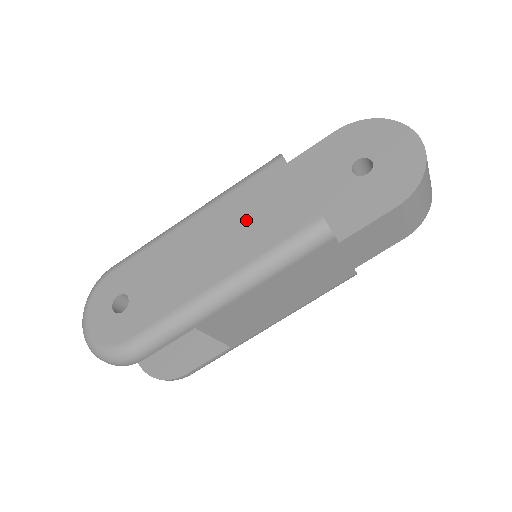
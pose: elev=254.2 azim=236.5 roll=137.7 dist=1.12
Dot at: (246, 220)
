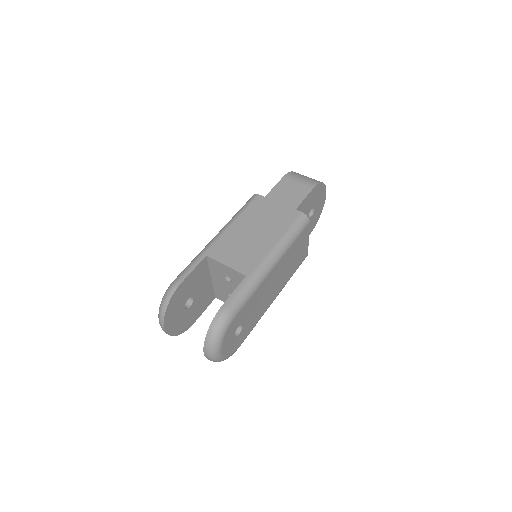
Dot at: occluded
